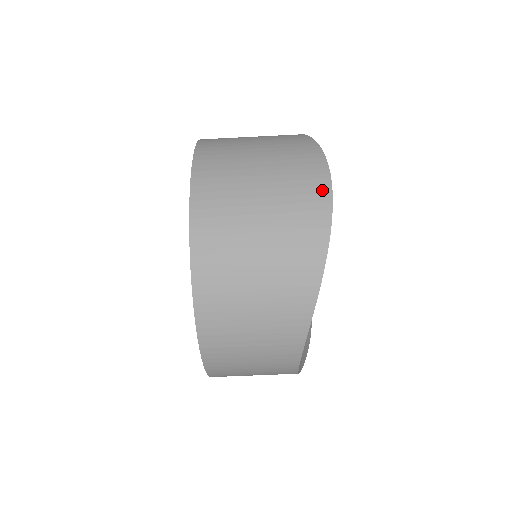
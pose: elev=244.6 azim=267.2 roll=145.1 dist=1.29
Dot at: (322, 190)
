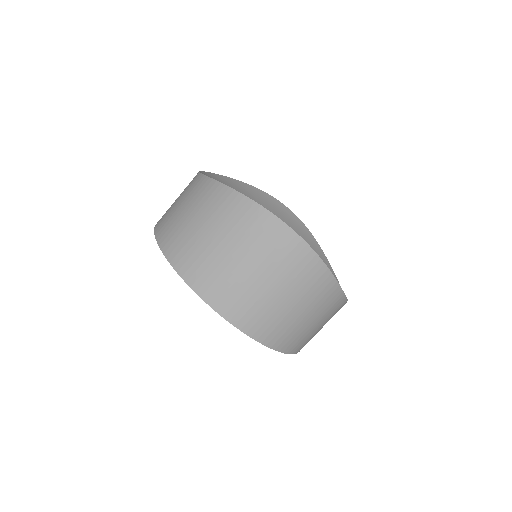
Dot at: (295, 243)
